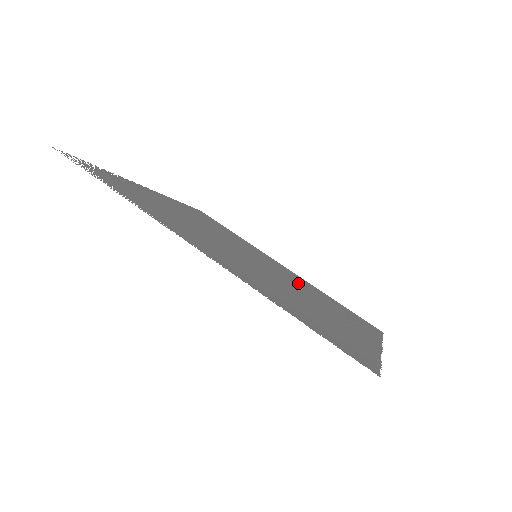
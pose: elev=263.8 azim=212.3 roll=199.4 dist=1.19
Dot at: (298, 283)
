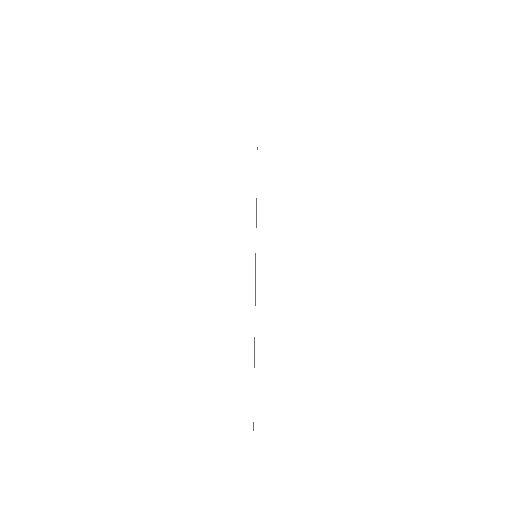
Dot at: occluded
